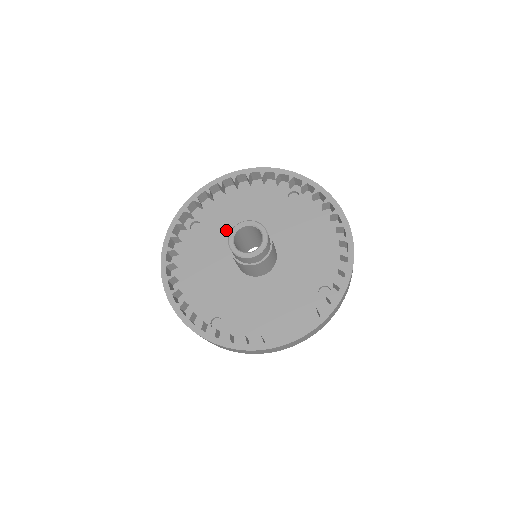
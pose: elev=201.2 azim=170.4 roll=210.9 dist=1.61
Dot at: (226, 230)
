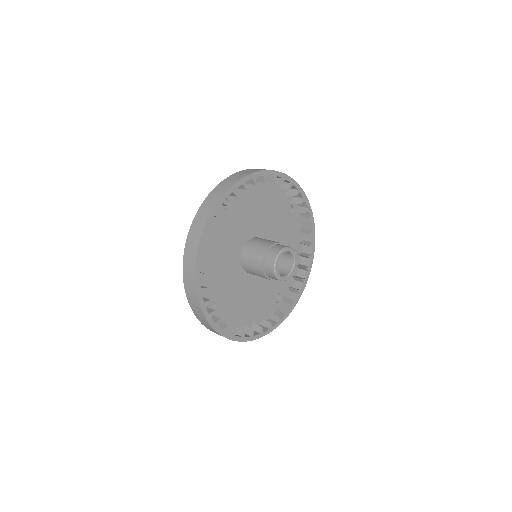
Dot at: (244, 220)
